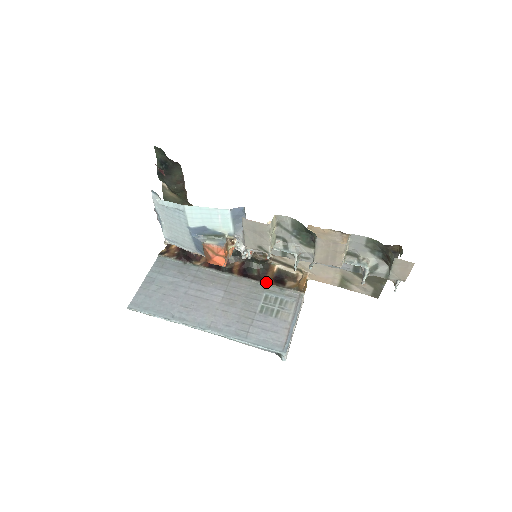
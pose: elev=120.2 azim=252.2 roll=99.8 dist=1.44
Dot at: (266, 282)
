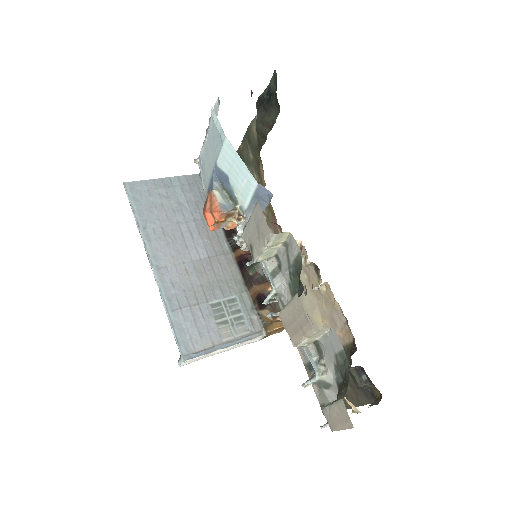
Dot at: (249, 289)
